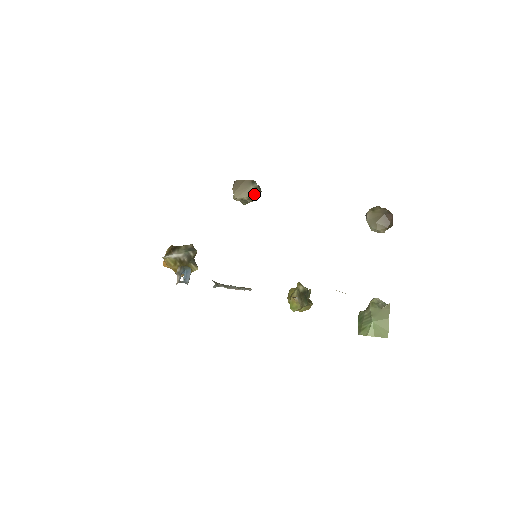
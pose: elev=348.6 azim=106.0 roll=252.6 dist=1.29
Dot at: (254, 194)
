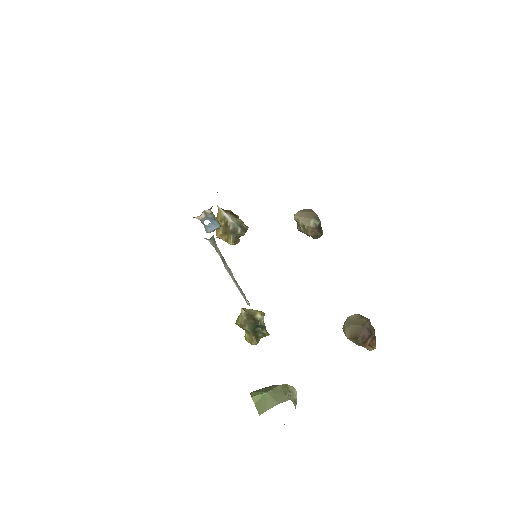
Dot at: (309, 227)
